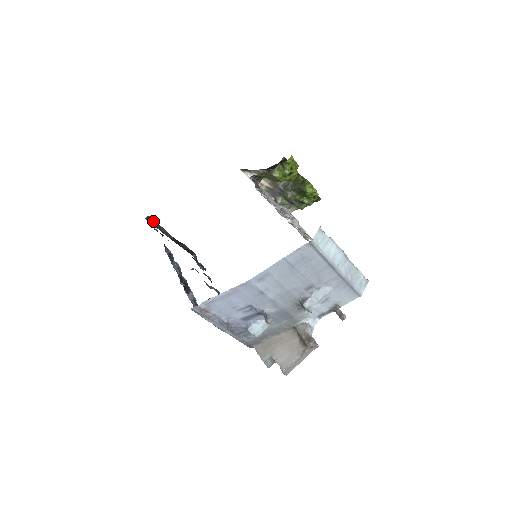
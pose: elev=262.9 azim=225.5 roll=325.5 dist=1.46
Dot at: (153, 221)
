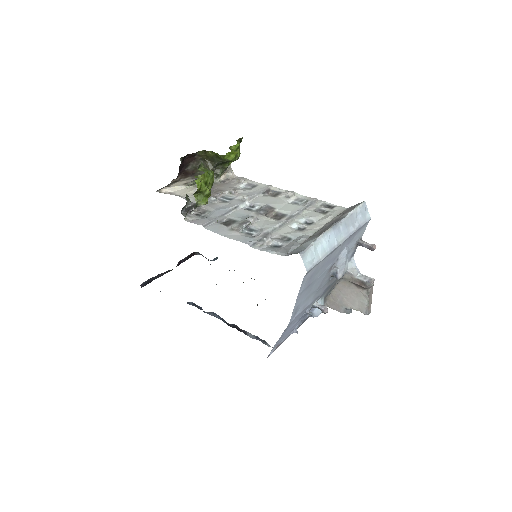
Dot at: (147, 281)
